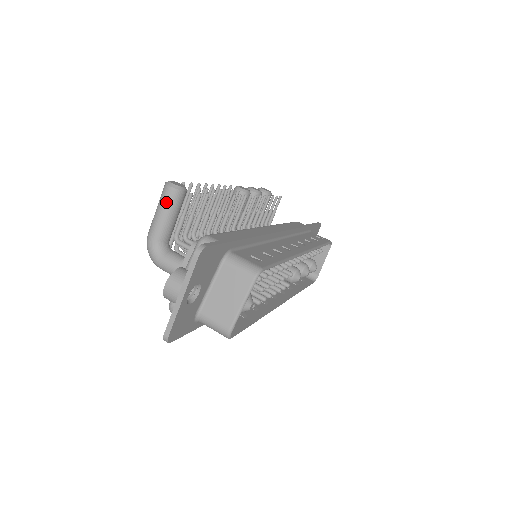
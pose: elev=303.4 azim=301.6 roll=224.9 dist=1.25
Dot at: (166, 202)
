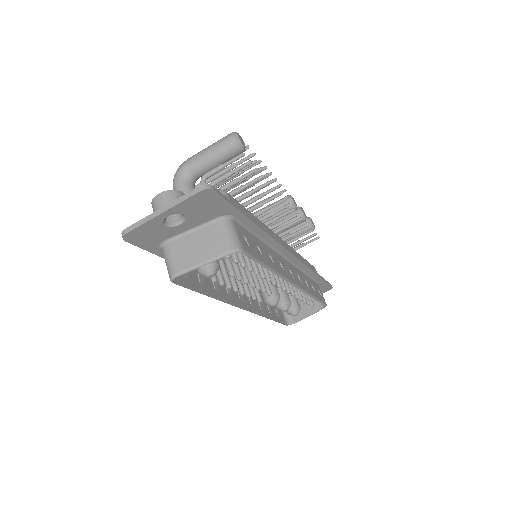
Dot at: (221, 145)
